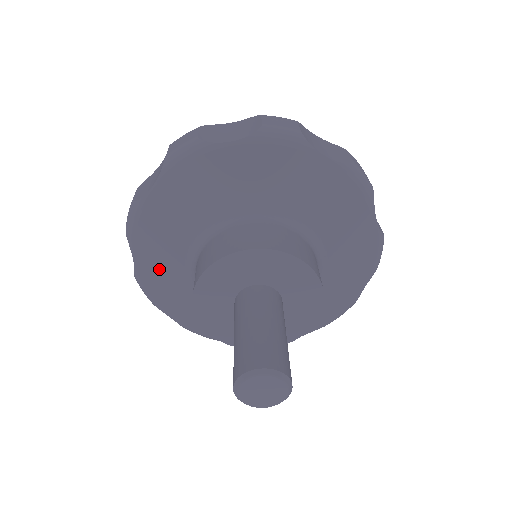
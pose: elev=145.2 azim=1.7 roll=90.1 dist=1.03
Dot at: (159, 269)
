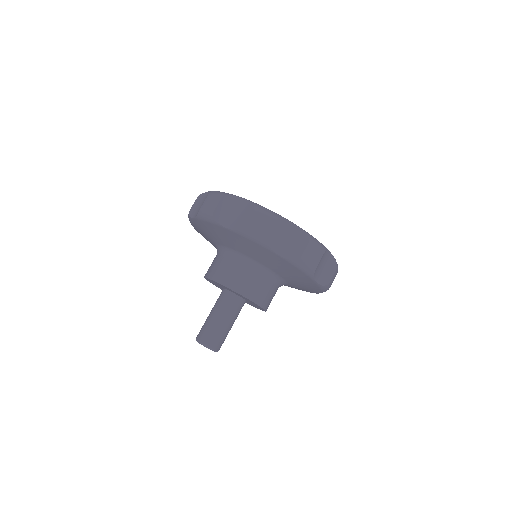
Dot at: (204, 231)
